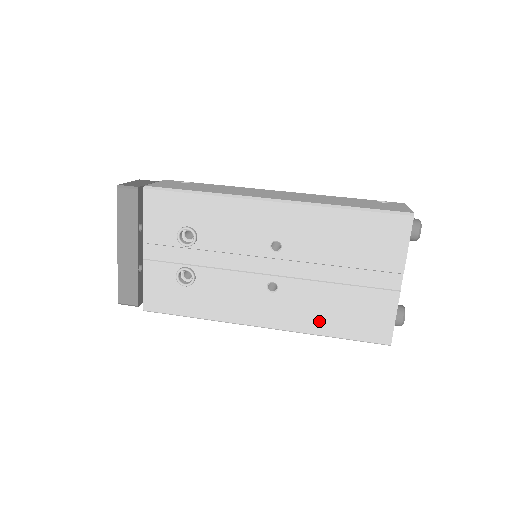
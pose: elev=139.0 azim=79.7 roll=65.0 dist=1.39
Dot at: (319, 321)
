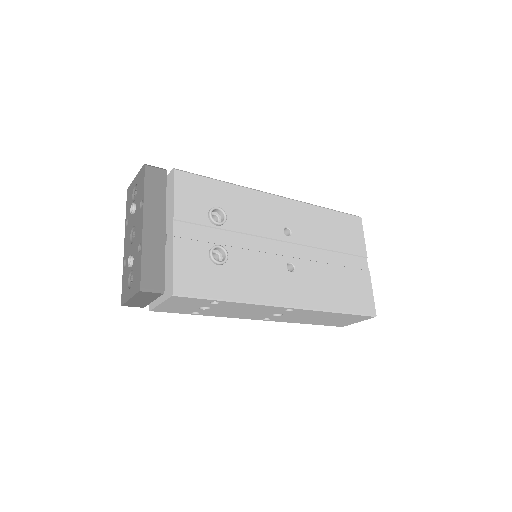
Dot at: (329, 298)
